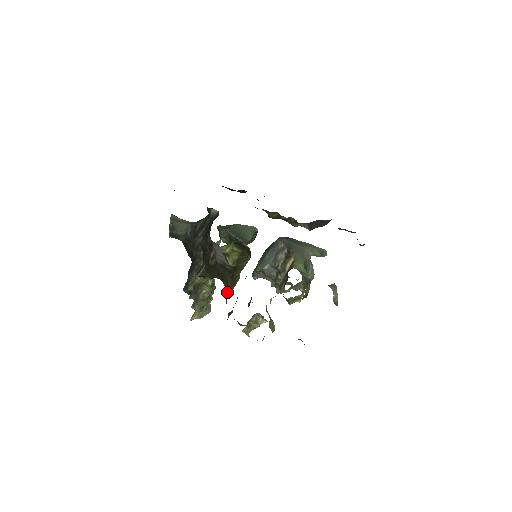
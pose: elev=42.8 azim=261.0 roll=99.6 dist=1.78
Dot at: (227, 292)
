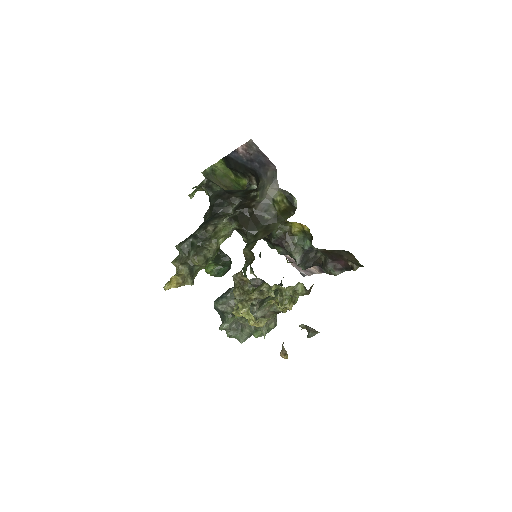
Dot at: (254, 241)
